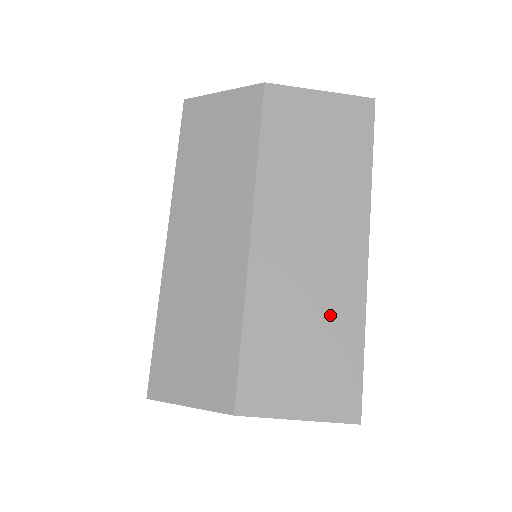
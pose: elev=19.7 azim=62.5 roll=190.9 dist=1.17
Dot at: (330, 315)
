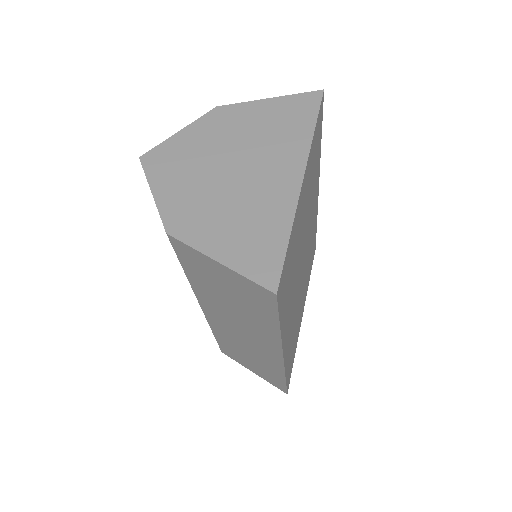
Dot at: (262, 361)
